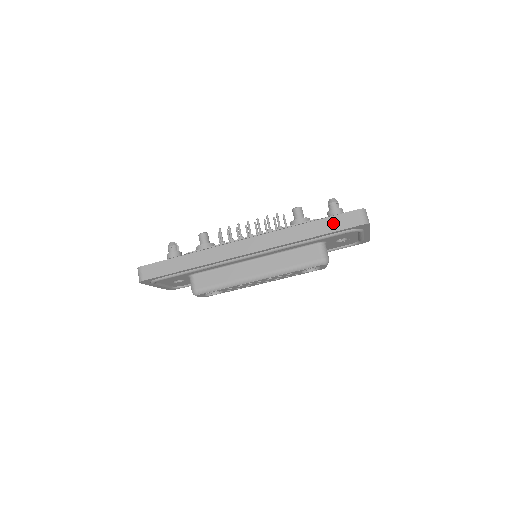
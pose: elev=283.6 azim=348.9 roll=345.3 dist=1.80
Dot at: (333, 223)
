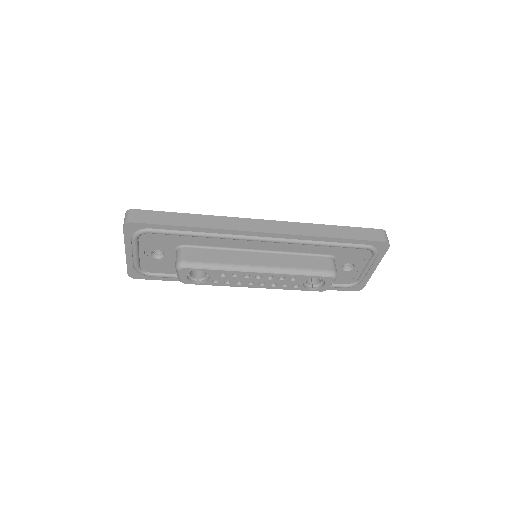
Dot at: (357, 232)
